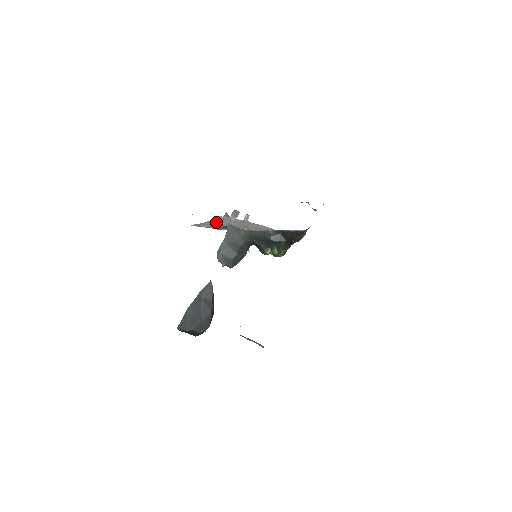
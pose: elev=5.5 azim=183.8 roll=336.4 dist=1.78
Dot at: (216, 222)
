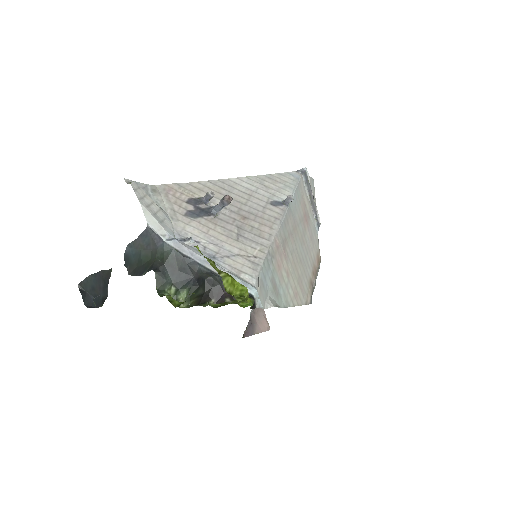
Dot at: (233, 186)
